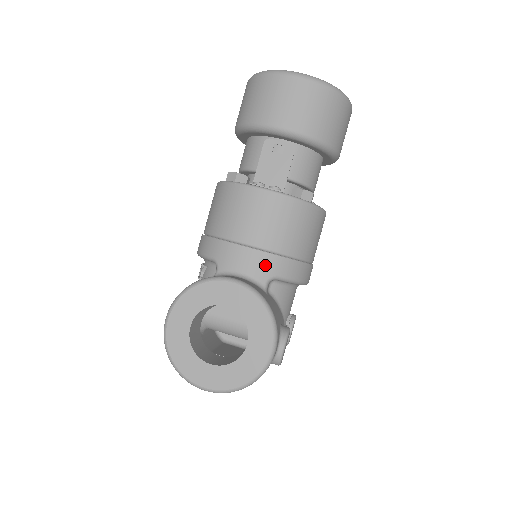
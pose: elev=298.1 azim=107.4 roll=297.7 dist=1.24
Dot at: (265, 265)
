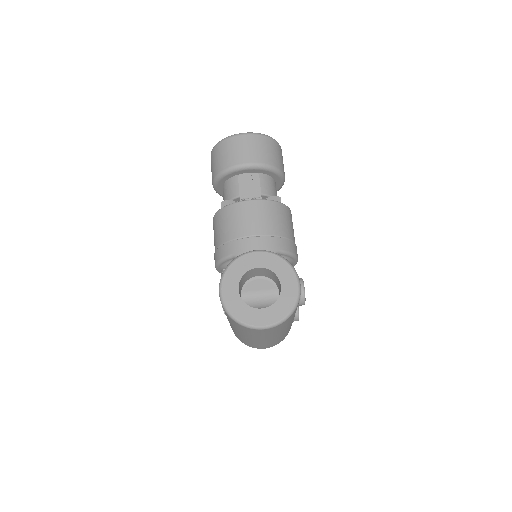
Dot at: (269, 244)
